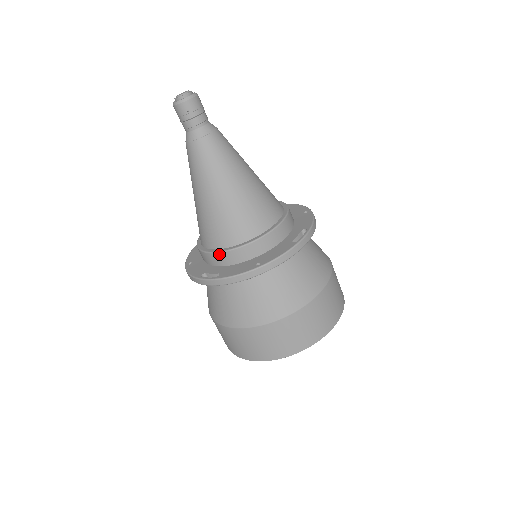
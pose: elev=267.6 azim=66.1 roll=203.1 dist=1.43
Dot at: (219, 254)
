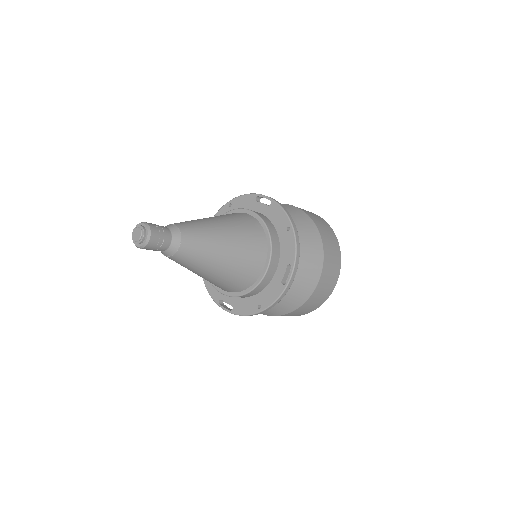
Dot at: (226, 295)
